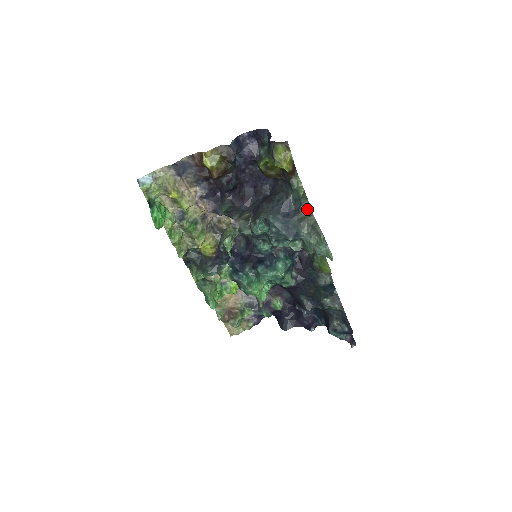
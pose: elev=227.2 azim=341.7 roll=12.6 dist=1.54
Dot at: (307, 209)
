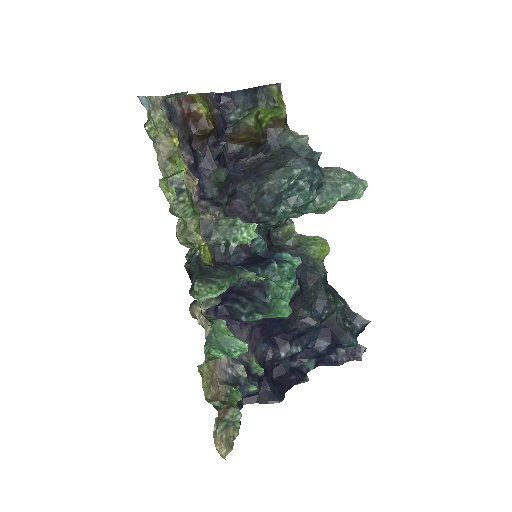
Dot at: occluded
